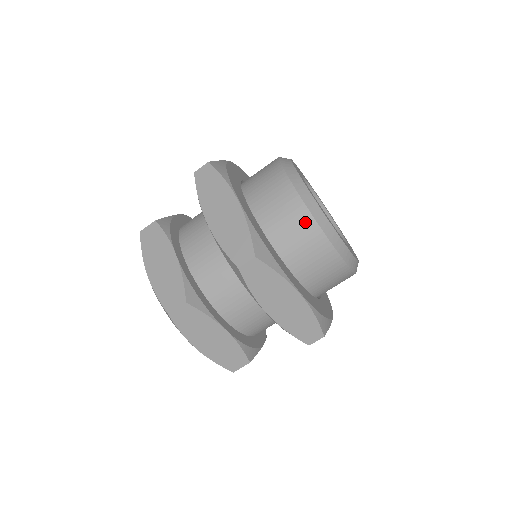
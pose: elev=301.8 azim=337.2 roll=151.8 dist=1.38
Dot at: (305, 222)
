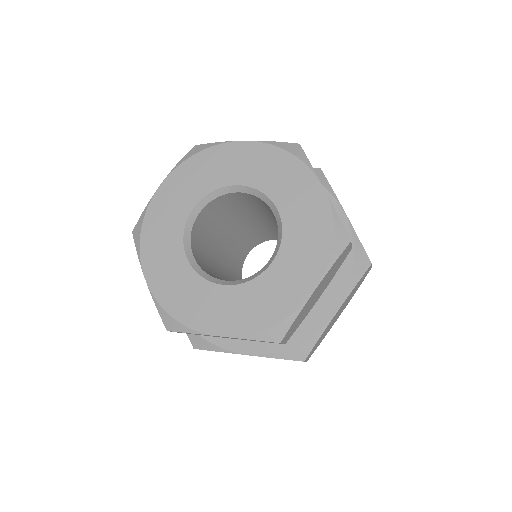
Dot at: occluded
